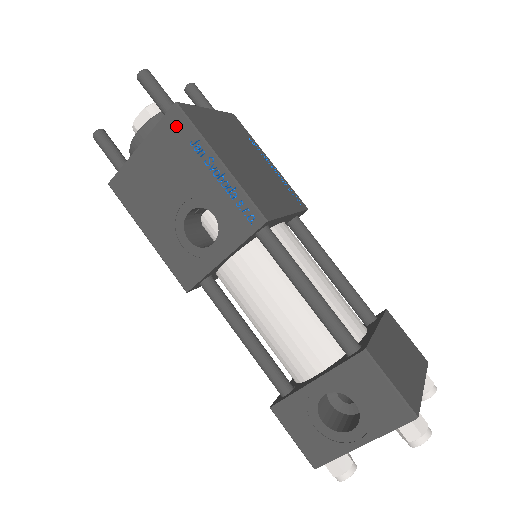
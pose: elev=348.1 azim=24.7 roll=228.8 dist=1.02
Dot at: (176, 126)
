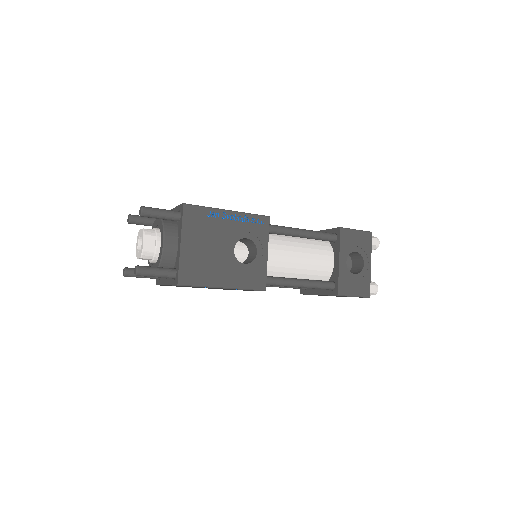
Dot at: (194, 215)
